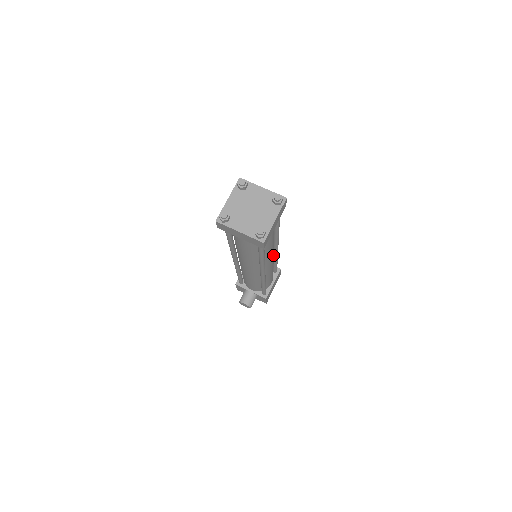
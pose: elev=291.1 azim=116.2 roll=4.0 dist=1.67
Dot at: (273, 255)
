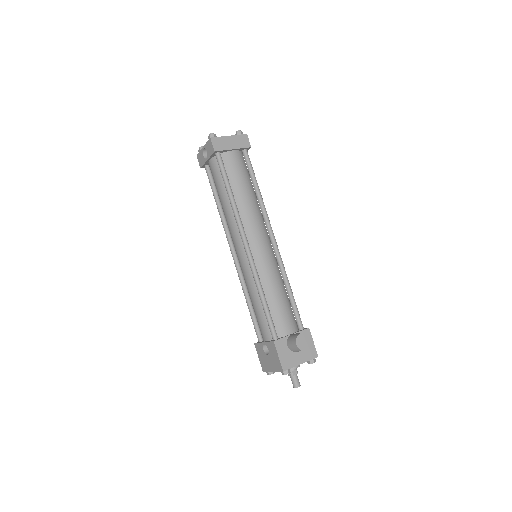
Dot at: occluded
